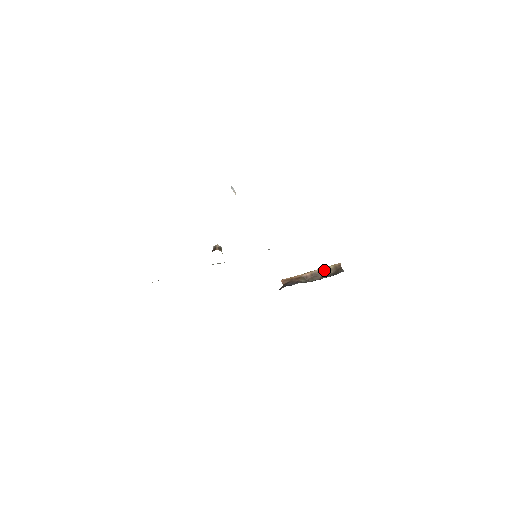
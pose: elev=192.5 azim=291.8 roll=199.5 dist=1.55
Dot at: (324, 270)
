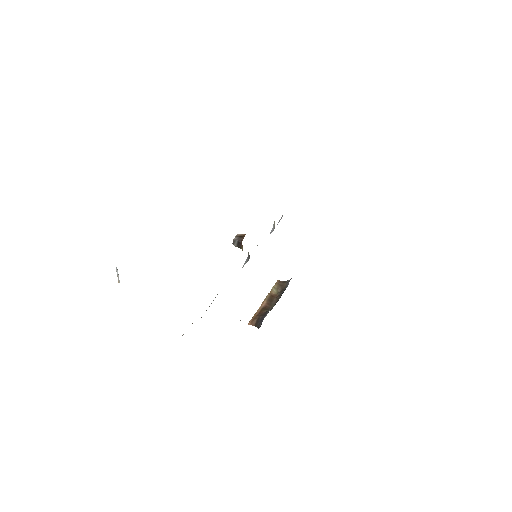
Dot at: (272, 293)
